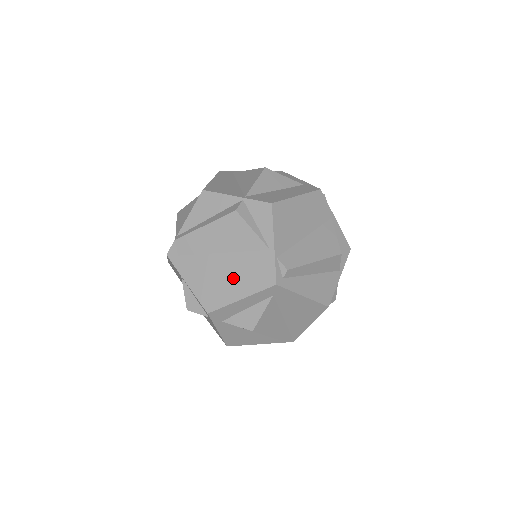
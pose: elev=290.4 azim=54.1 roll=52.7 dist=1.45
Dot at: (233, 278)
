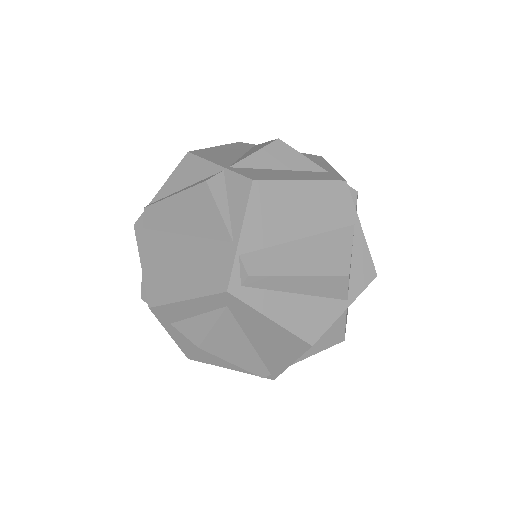
Dot at: (185, 270)
